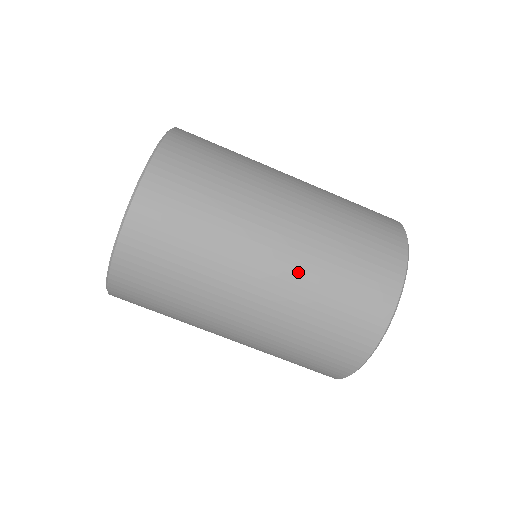
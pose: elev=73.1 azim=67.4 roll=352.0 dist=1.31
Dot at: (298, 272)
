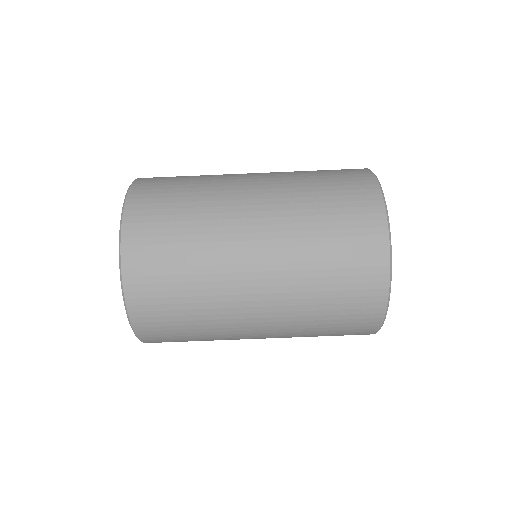
Dot at: (287, 282)
